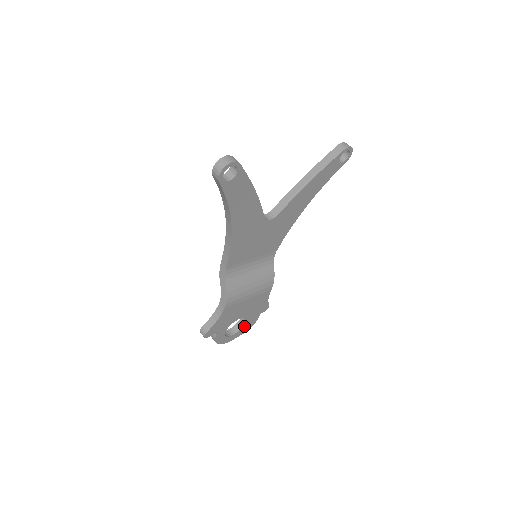
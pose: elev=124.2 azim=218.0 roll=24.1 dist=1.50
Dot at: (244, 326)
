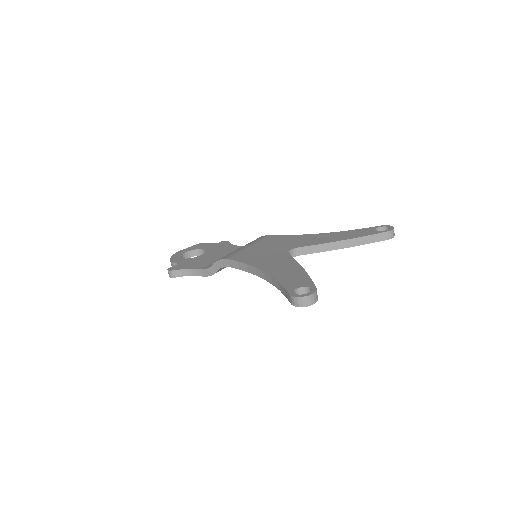
Dot at: (200, 254)
